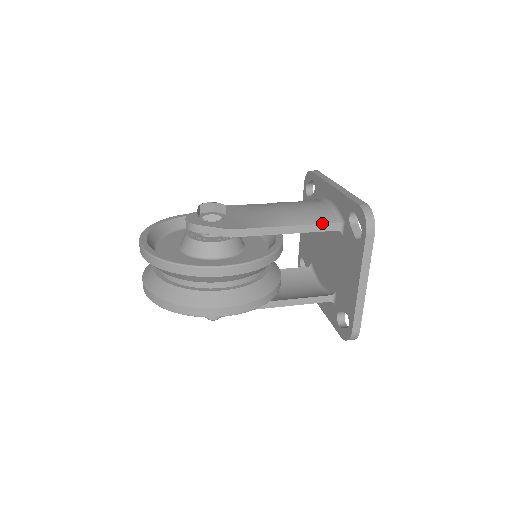
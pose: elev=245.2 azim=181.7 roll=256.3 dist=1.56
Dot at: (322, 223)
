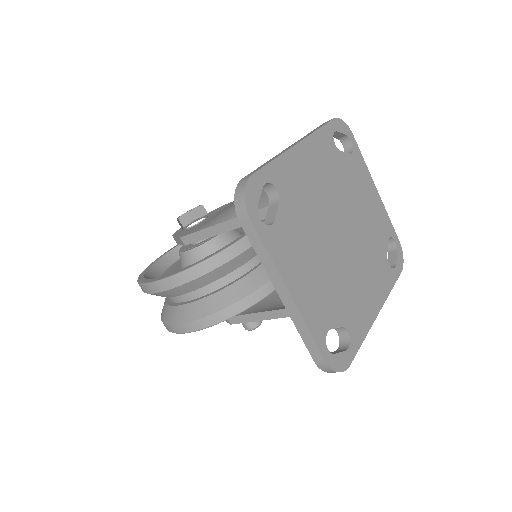
Dot at: (259, 208)
